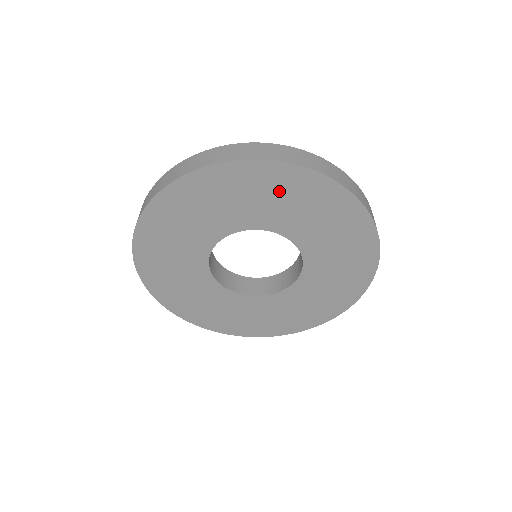
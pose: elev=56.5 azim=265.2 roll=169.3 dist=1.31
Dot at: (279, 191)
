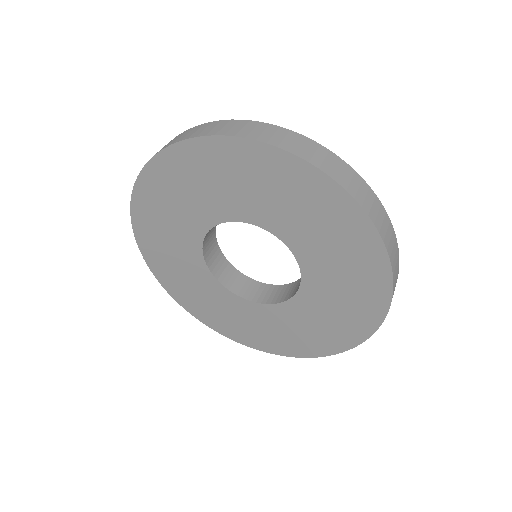
Dot at: (205, 173)
